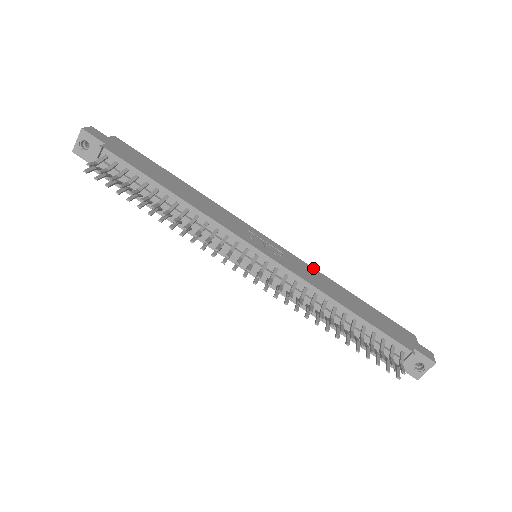
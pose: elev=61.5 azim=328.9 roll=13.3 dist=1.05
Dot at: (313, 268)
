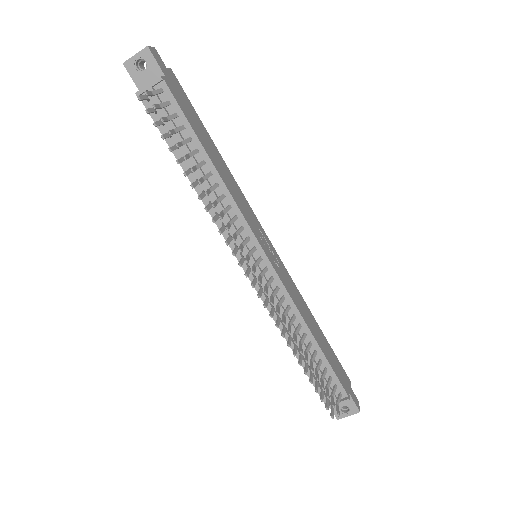
Dot at: (296, 287)
